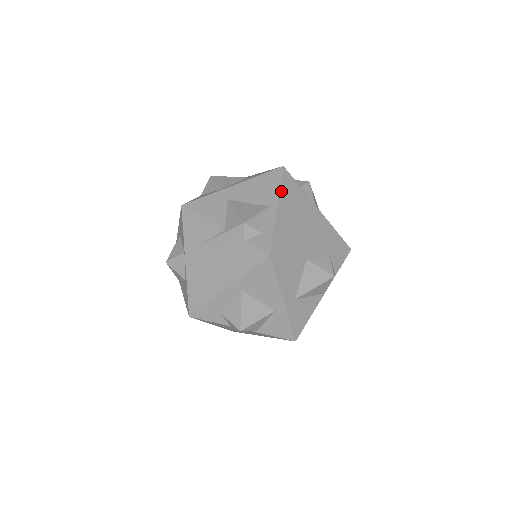
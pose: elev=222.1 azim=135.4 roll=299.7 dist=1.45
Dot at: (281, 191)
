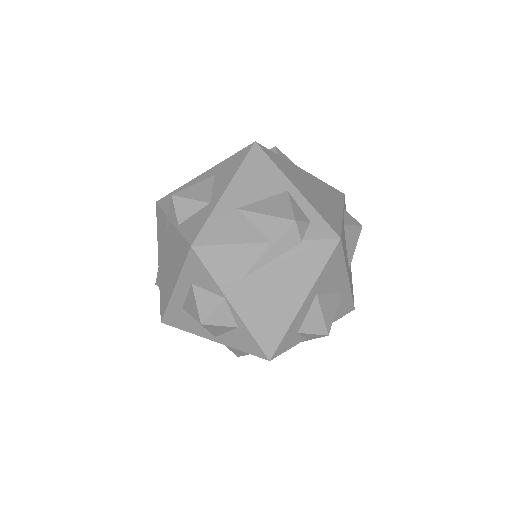
Dot at: (280, 169)
